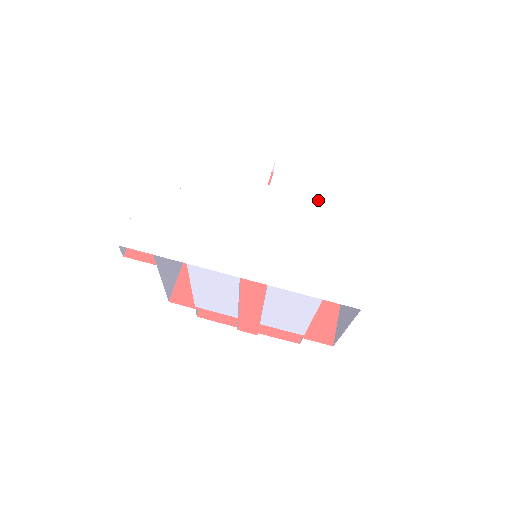
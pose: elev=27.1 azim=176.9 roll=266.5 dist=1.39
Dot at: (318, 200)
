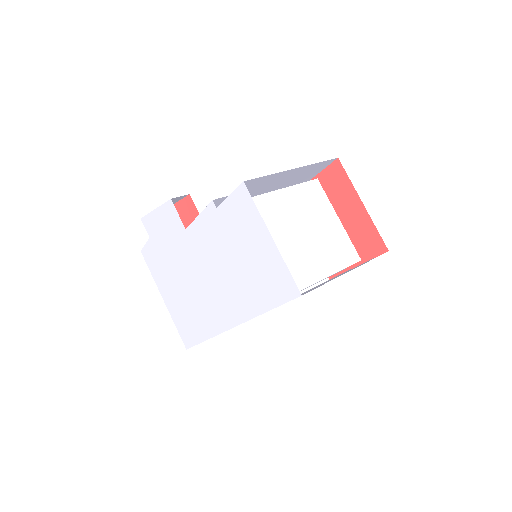
Dot at: (210, 210)
